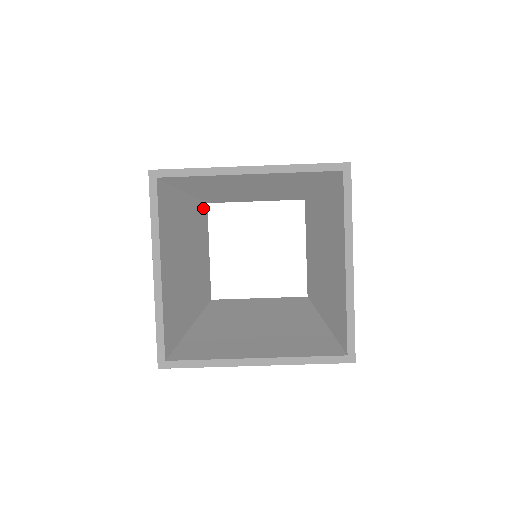
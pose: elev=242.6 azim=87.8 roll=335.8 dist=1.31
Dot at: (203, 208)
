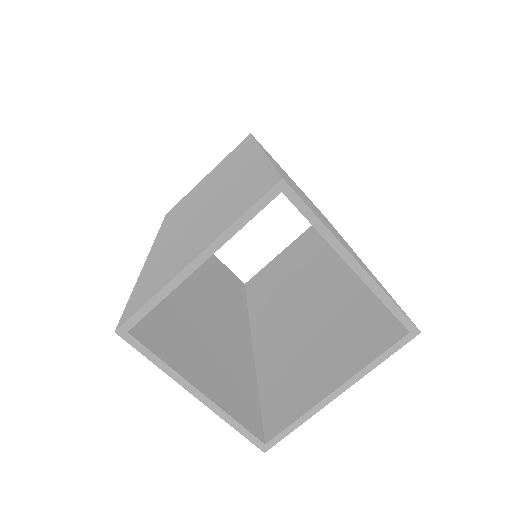
Dot at: occluded
